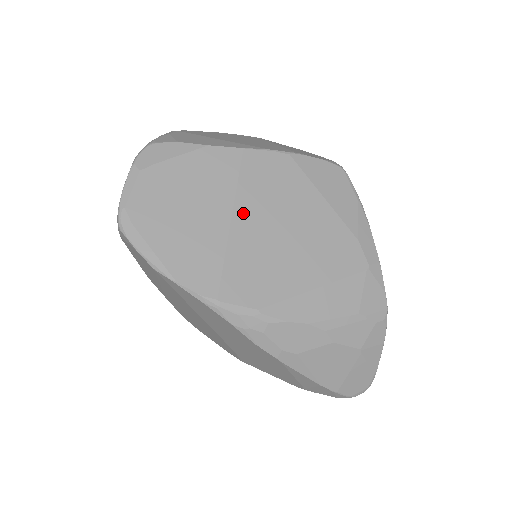
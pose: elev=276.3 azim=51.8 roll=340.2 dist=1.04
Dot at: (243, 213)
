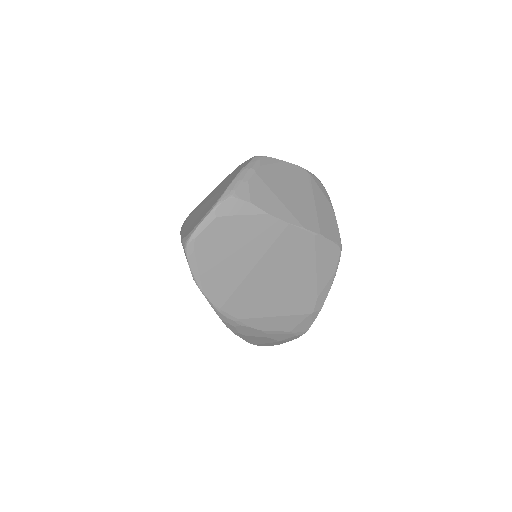
Dot at: (263, 265)
